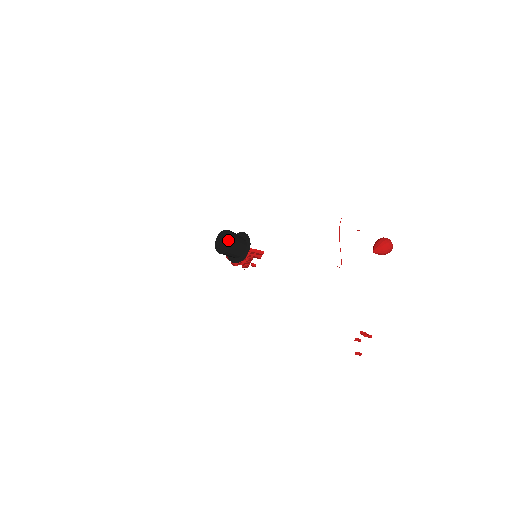
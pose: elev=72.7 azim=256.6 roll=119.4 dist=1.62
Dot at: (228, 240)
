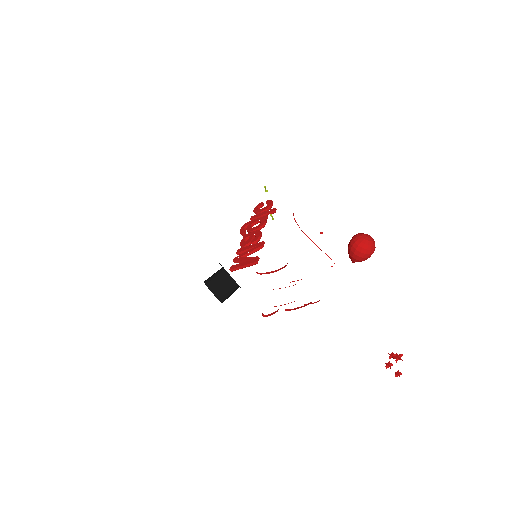
Dot at: occluded
